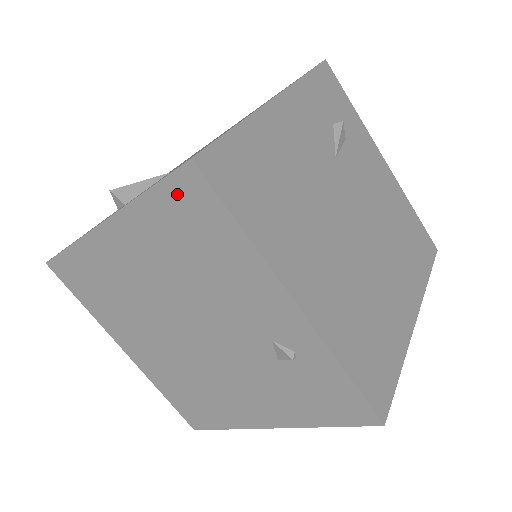
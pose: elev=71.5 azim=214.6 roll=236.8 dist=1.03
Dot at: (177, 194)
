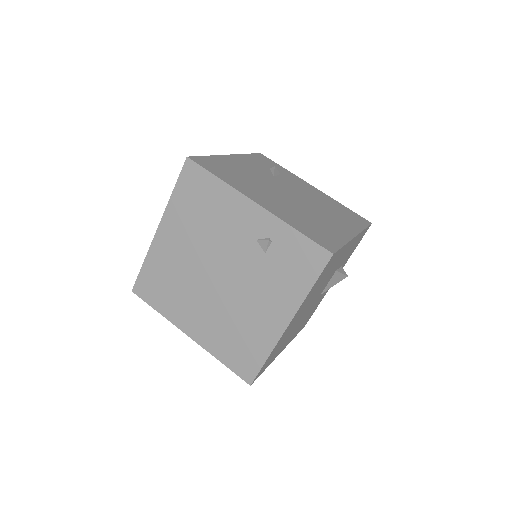
Dot at: (186, 180)
